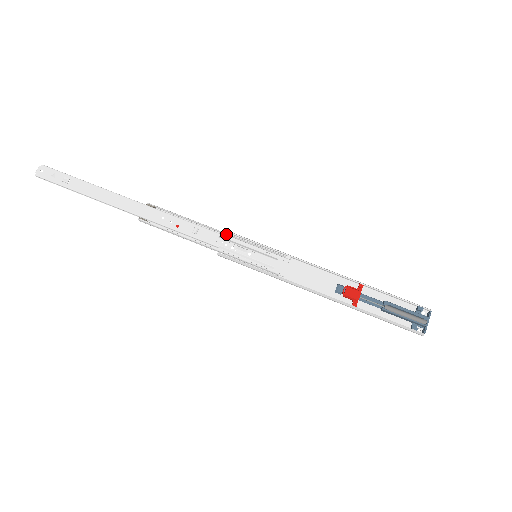
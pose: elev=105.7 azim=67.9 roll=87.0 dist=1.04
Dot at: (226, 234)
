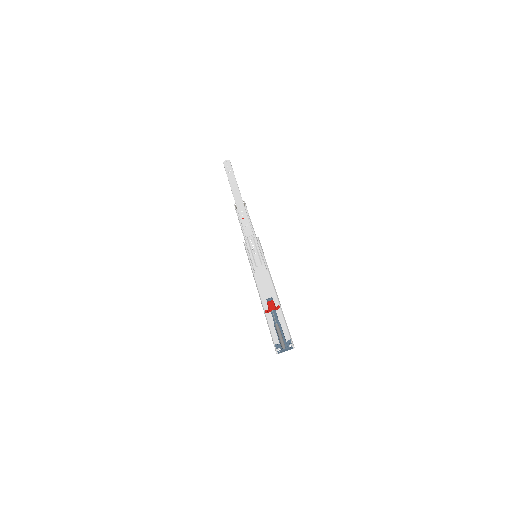
Dot at: (256, 237)
